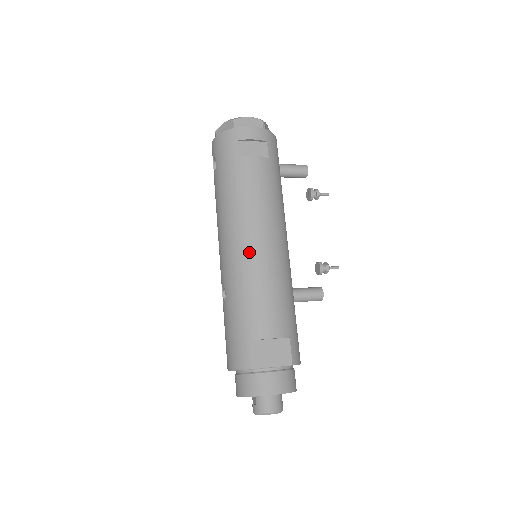
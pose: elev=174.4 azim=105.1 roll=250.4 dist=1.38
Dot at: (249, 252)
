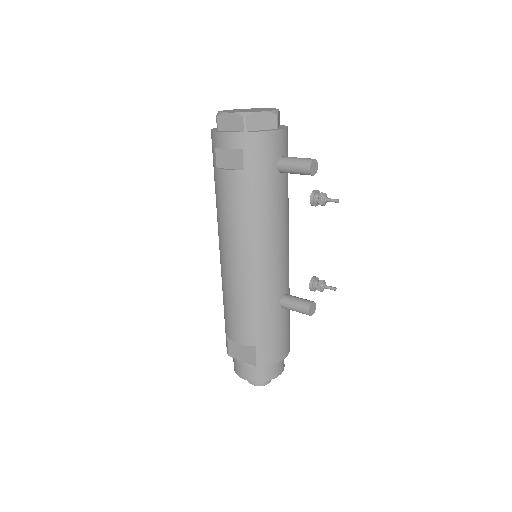
Dot at: (224, 267)
